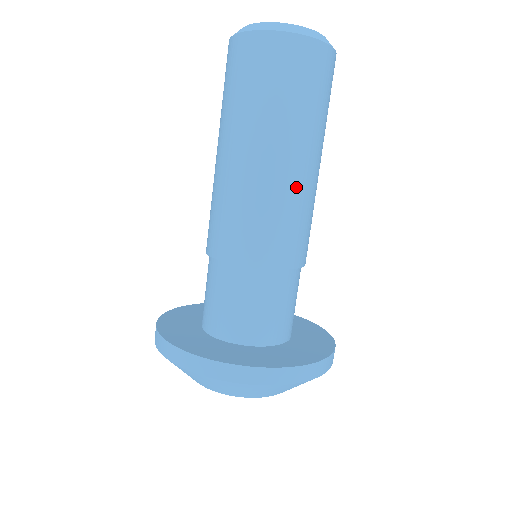
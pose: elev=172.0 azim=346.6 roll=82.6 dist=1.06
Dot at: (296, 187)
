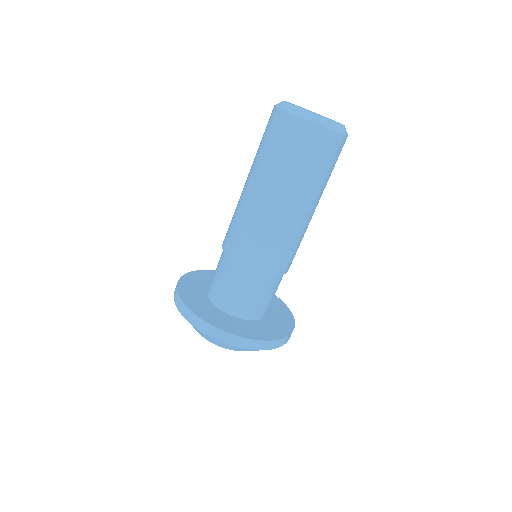
Dot at: (268, 216)
